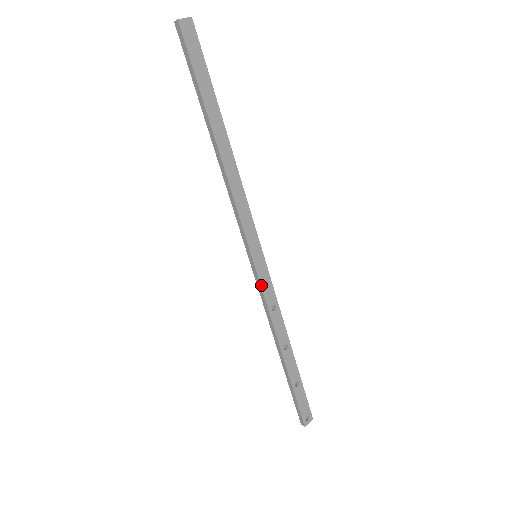
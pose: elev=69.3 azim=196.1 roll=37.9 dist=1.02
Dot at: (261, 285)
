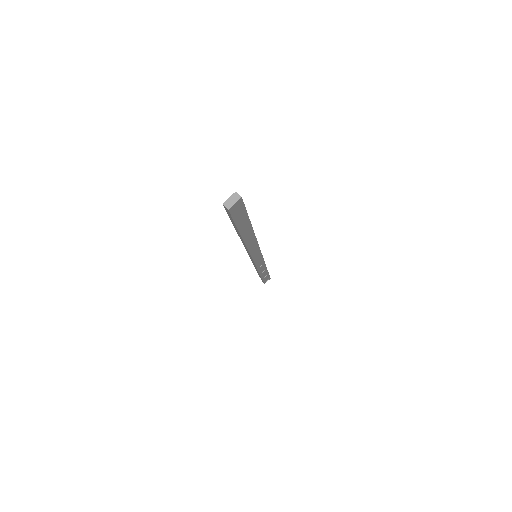
Dot at: (256, 265)
